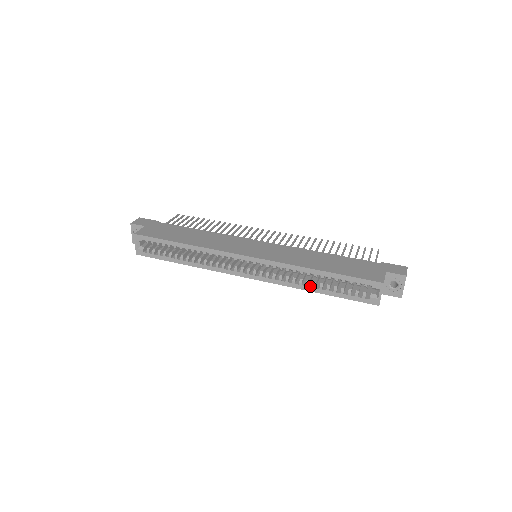
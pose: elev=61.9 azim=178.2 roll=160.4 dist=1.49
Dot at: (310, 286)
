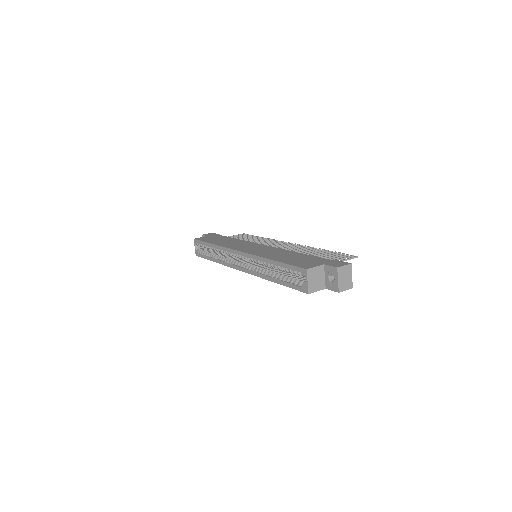
Dot at: (270, 276)
